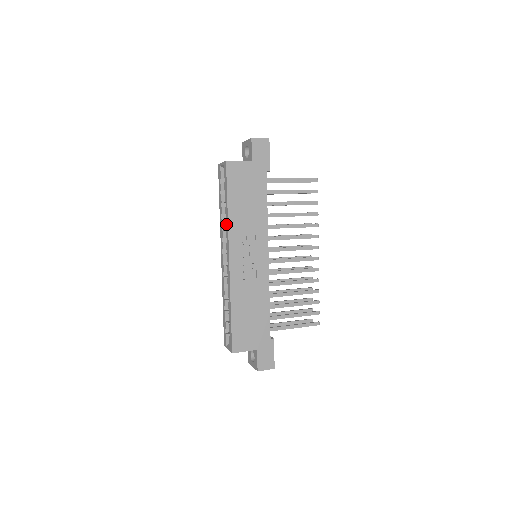
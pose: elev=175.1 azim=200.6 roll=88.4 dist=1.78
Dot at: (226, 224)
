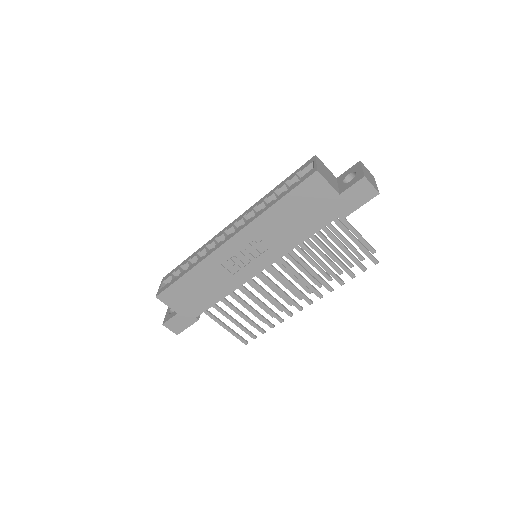
Dot at: (257, 214)
